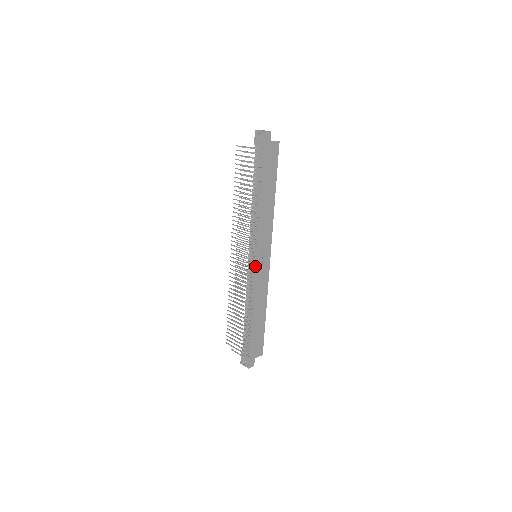
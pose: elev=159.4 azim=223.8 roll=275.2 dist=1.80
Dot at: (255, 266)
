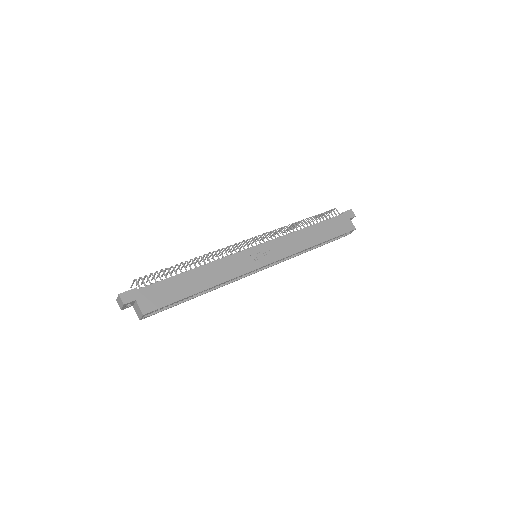
Dot at: (248, 249)
